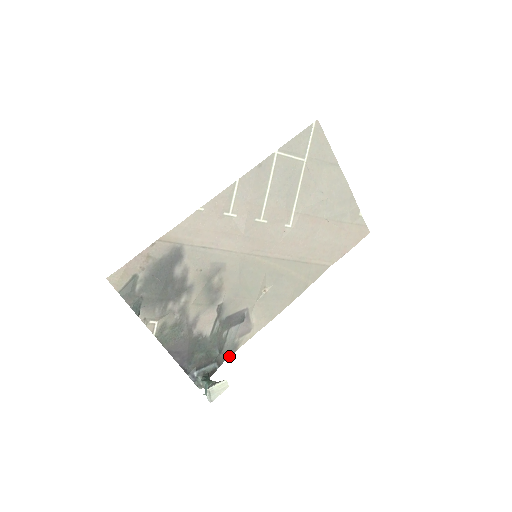
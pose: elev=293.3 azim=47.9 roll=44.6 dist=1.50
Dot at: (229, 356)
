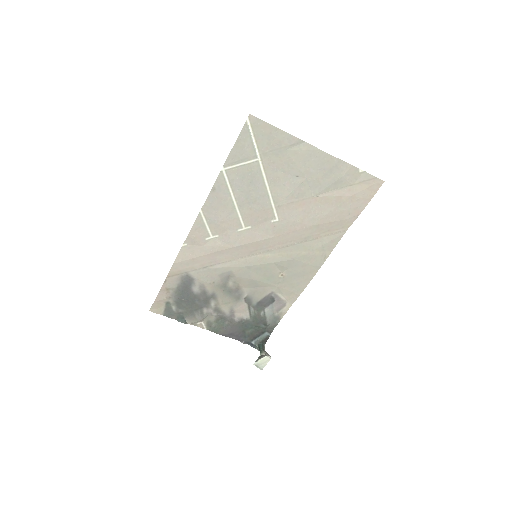
Dot at: (276, 325)
